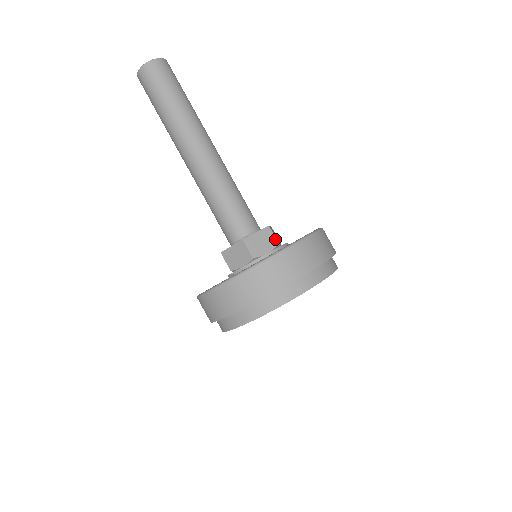
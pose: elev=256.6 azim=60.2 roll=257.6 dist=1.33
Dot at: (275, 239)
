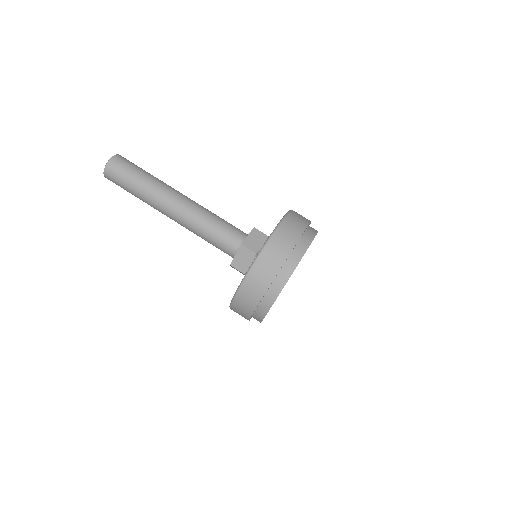
Dot at: (264, 234)
